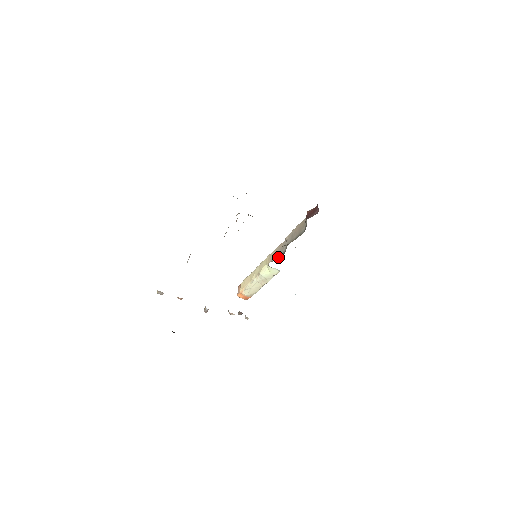
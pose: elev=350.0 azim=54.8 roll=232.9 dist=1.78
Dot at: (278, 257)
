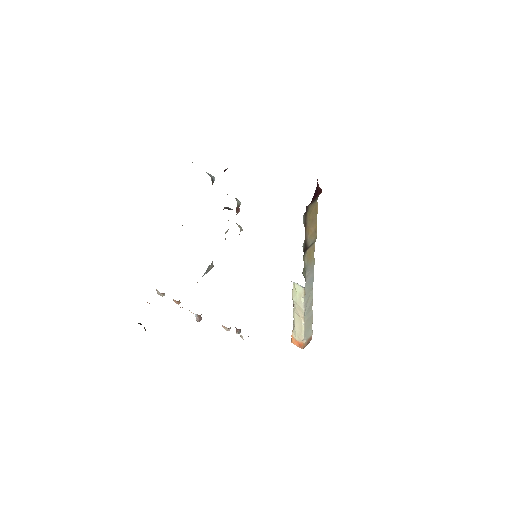
Dot at: occluded
